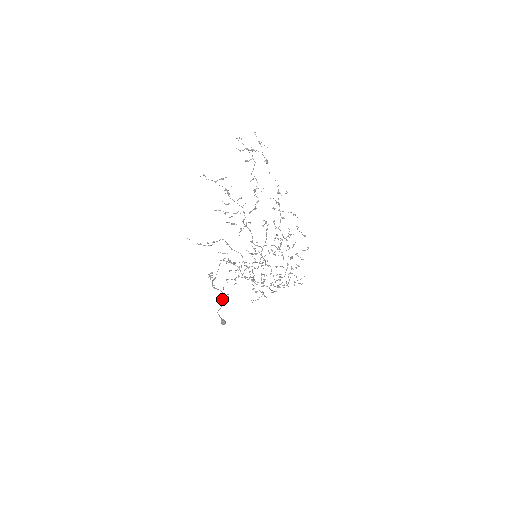
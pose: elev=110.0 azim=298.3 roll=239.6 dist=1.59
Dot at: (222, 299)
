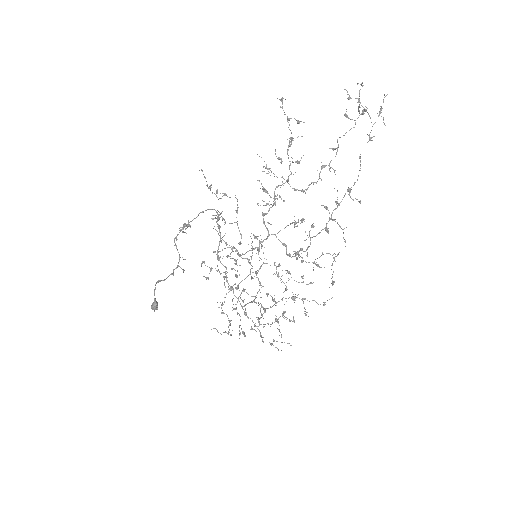
Dot at: (173, 269)
